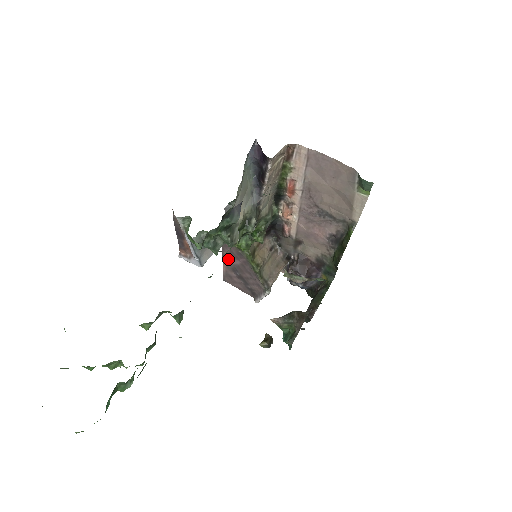
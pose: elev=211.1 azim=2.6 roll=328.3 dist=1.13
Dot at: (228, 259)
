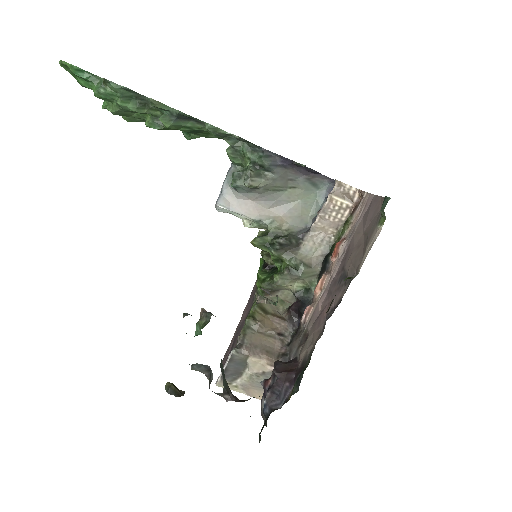
Dot at: (243, 315)
